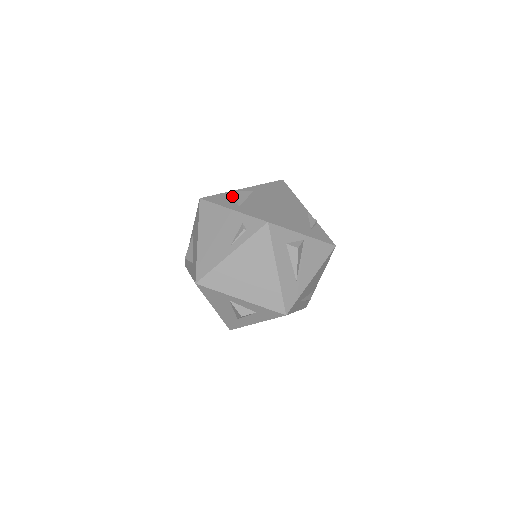
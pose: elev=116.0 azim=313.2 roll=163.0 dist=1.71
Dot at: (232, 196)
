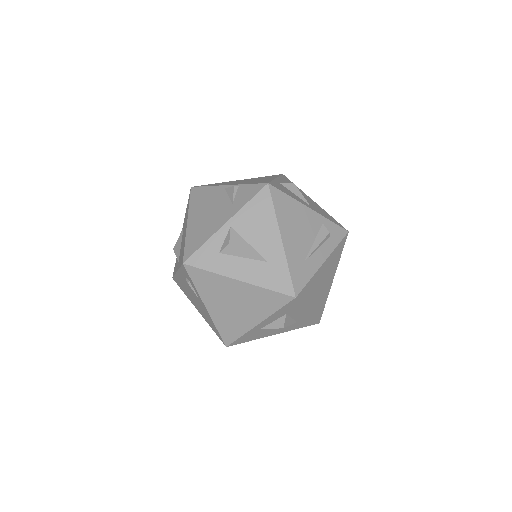
Dot at: occluded
